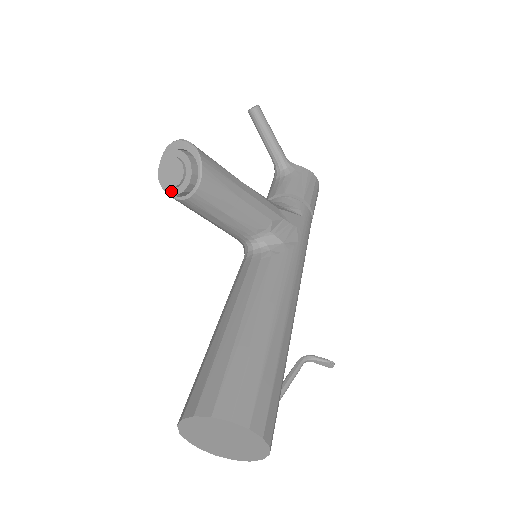
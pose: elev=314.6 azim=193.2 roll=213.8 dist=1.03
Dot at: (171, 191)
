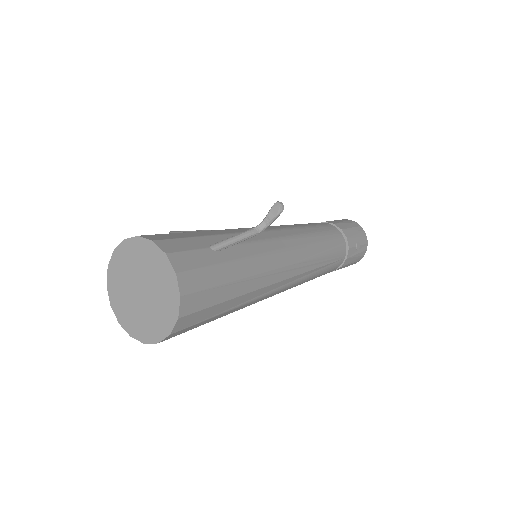
Dot at: occluded
